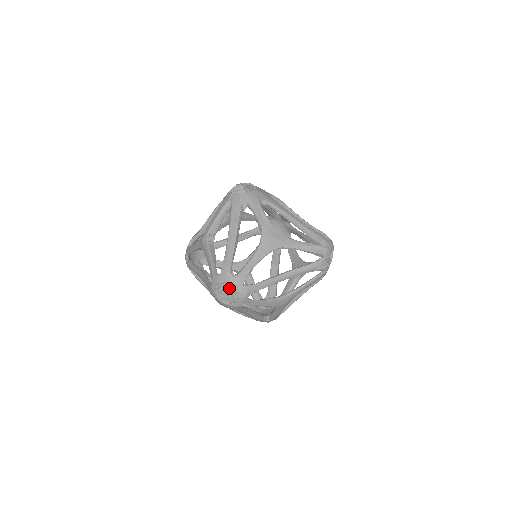
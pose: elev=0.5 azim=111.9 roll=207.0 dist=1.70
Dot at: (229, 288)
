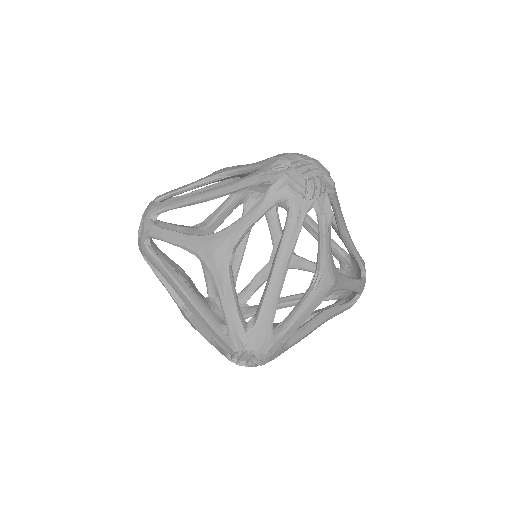
Dot at: occluded
